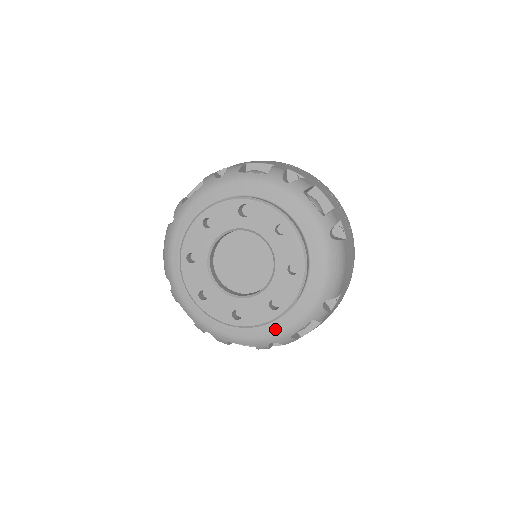
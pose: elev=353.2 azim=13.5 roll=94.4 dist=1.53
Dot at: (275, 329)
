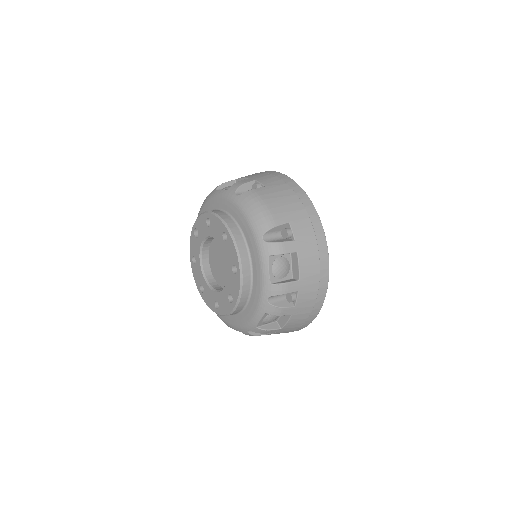
Dot at: (257, 287)
